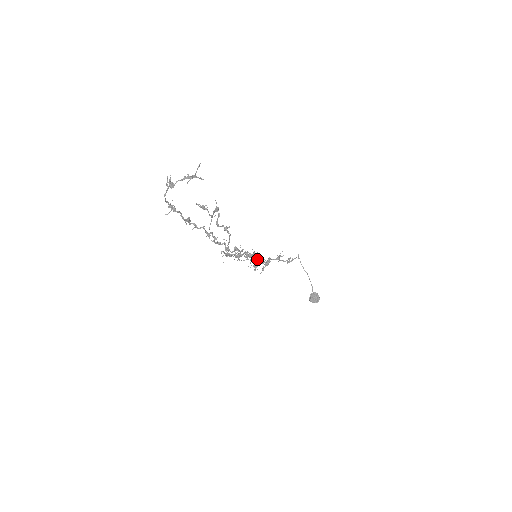
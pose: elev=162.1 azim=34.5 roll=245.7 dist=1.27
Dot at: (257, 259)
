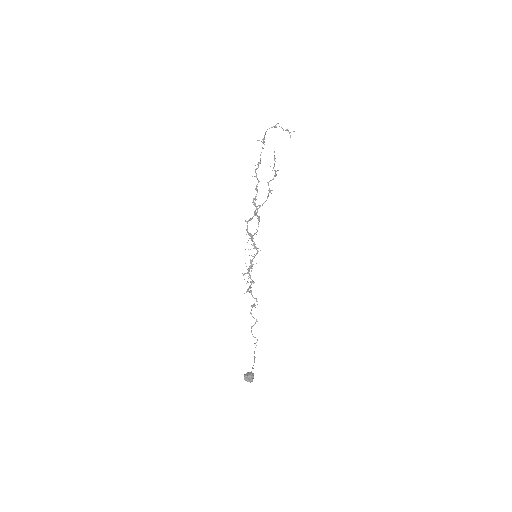
Dot at: occluded
